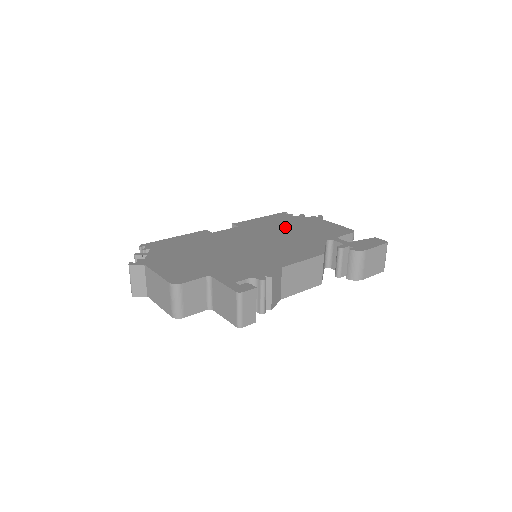
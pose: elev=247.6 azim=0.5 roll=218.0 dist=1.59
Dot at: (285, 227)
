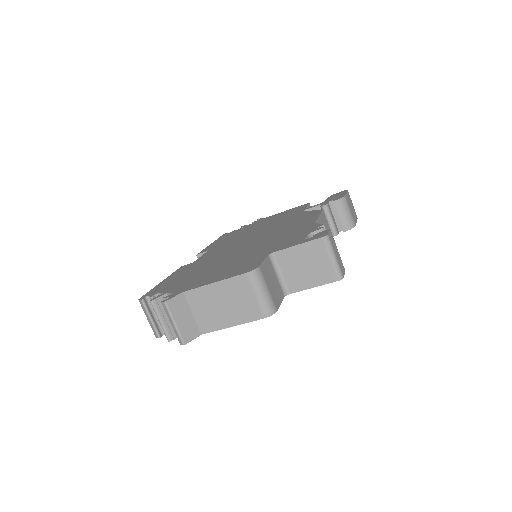
Dot at: (250, 230)
